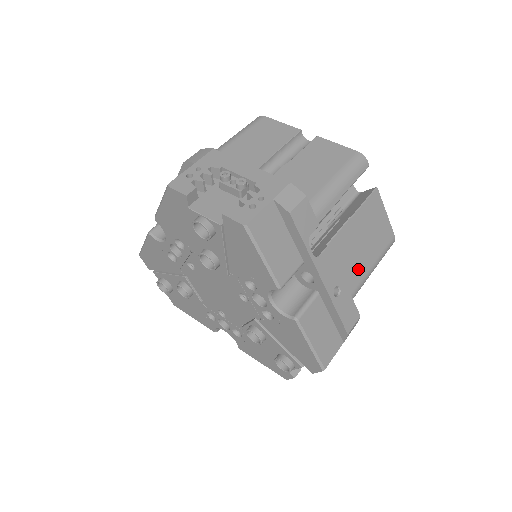
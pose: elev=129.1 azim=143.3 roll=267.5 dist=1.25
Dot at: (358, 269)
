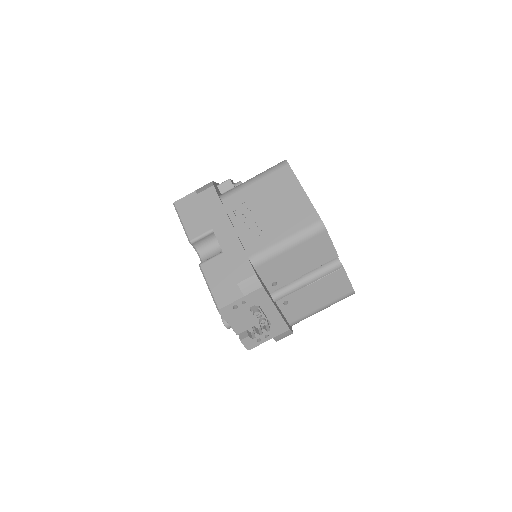
Dot at: occluded
